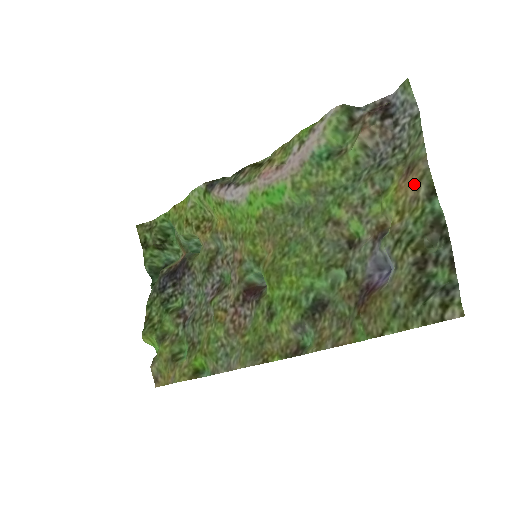
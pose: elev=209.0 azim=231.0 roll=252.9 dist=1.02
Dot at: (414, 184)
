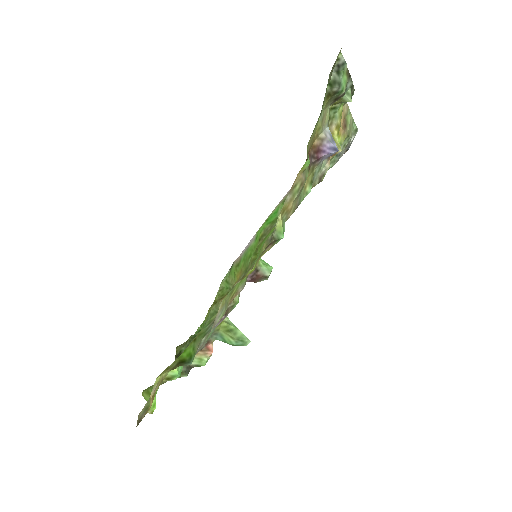
Dot at: occluded
